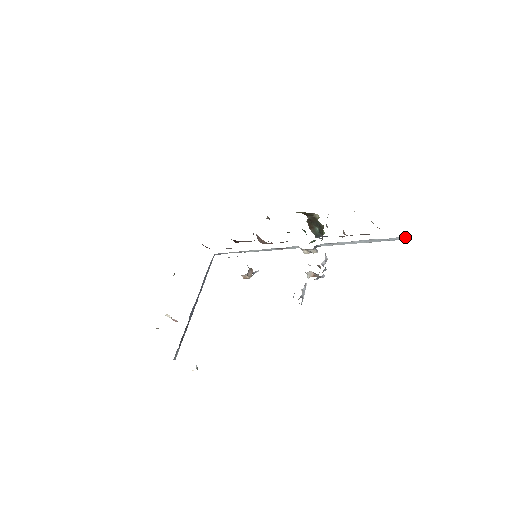
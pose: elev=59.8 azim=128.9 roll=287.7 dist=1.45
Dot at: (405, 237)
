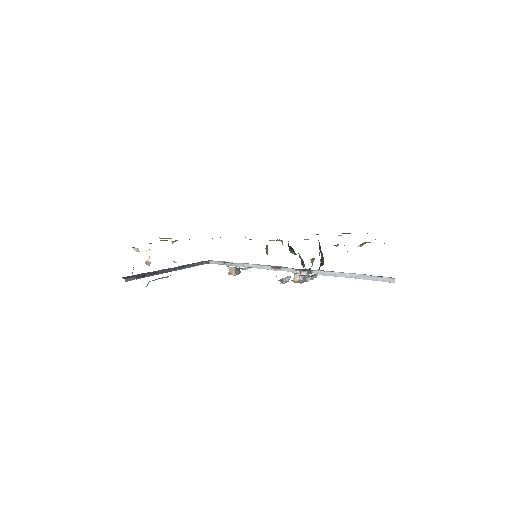
Dot at: (392, 279)
